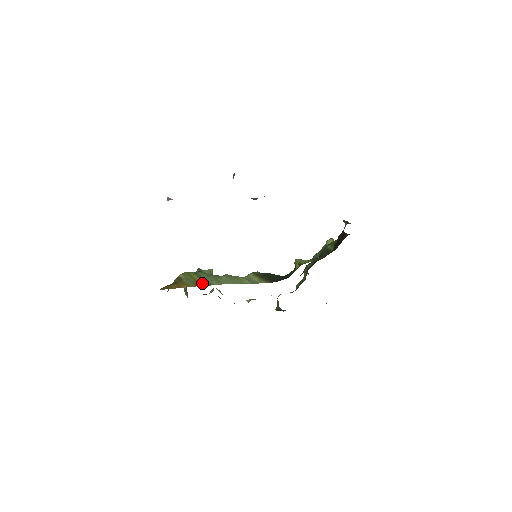
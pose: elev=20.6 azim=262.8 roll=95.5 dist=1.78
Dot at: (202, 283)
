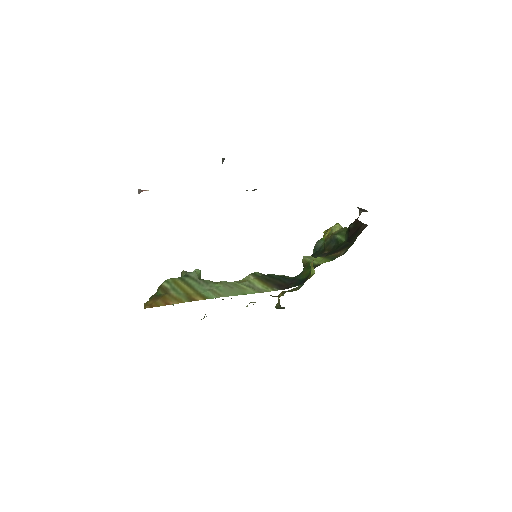
Dot at: (195, 296)
